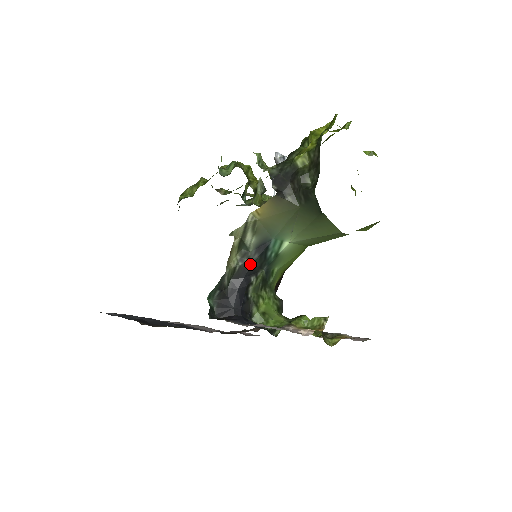
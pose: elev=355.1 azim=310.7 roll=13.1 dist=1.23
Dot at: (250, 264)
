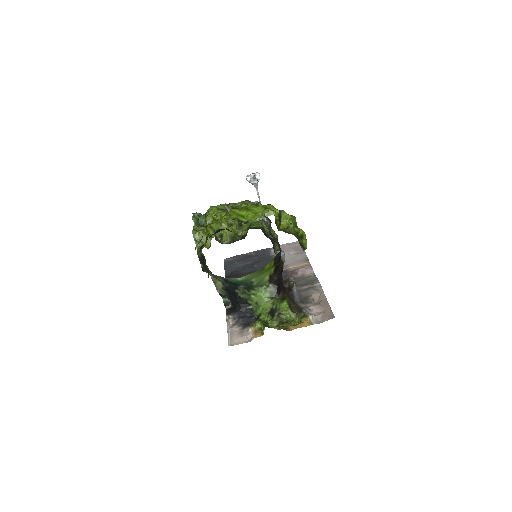
Dot at: (229, 286)
